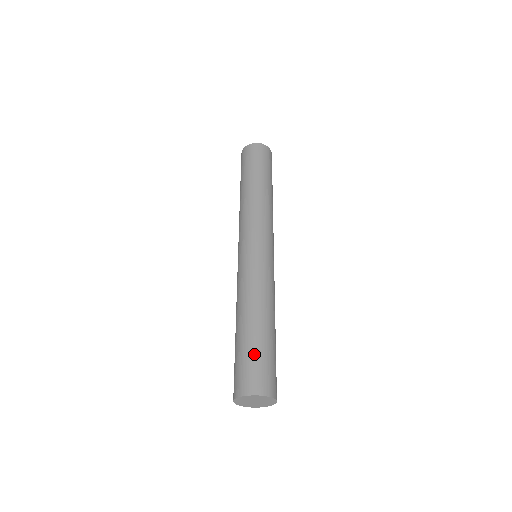
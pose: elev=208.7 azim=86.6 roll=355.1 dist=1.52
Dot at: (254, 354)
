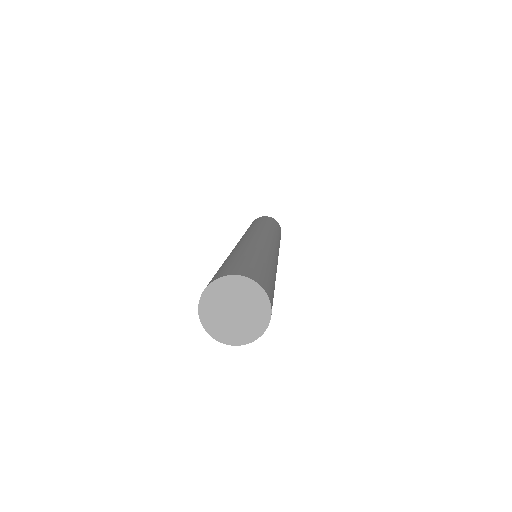
Dot at: (260, 266)
